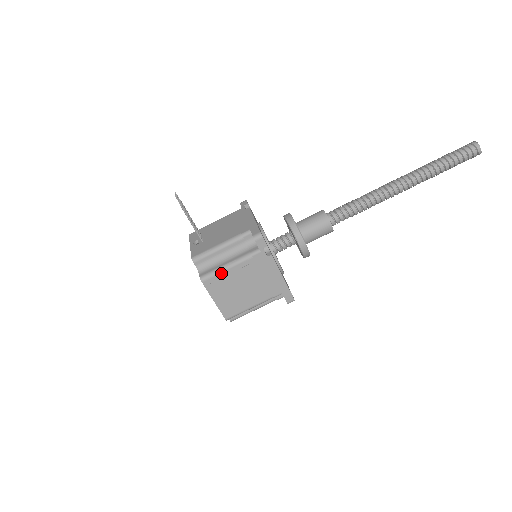
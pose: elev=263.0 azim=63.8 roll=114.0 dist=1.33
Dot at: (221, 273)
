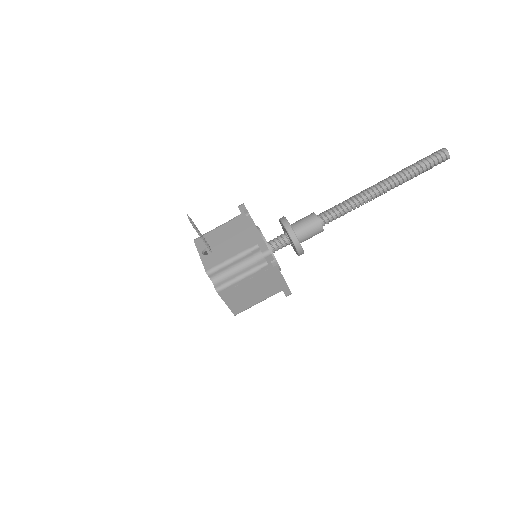
Dot at: (234, 284)
